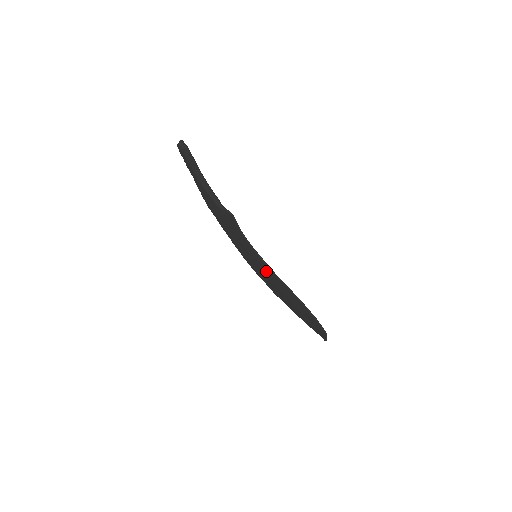
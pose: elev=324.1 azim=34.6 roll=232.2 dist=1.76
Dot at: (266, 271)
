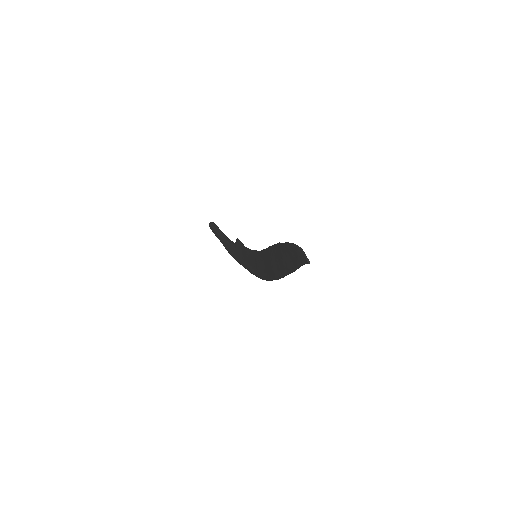
Dot at: (262, 259)
